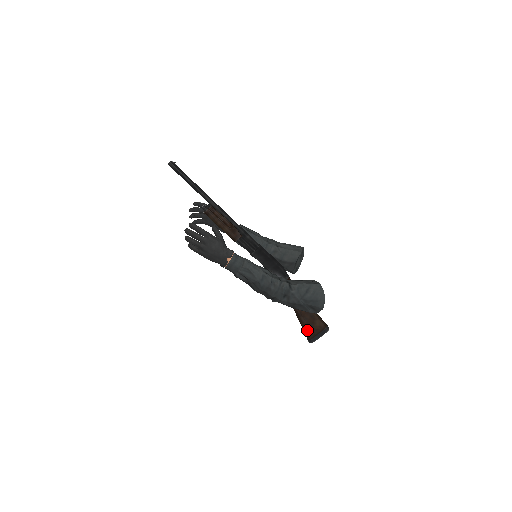
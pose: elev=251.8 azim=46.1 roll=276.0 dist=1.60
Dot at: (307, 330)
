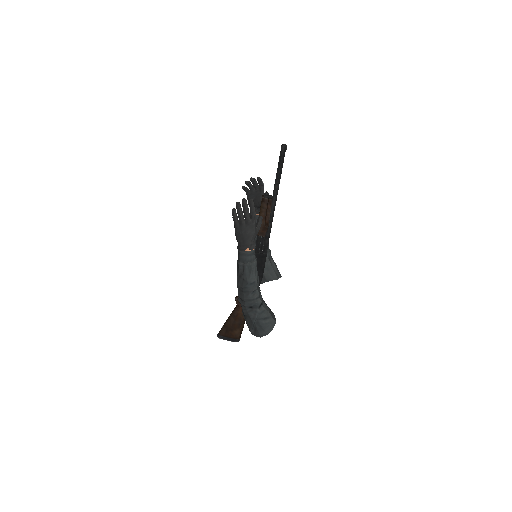
Dot at: (226, 328)
